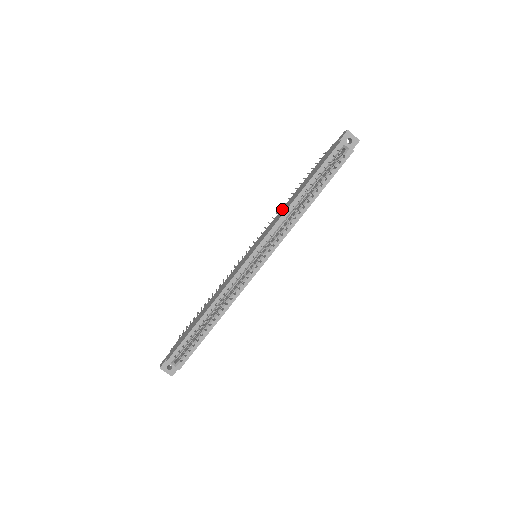
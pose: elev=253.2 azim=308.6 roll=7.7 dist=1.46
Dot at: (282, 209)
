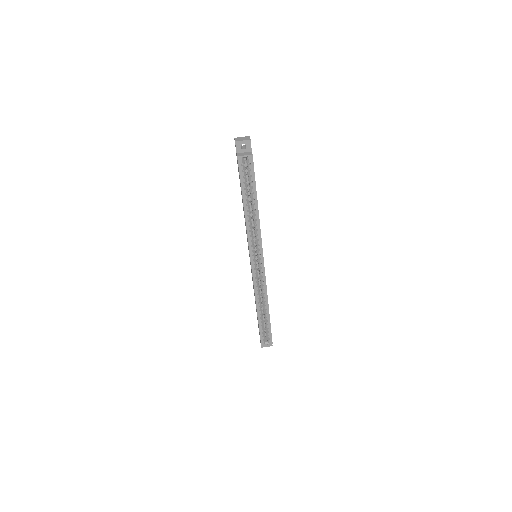
Dot at: occluded
